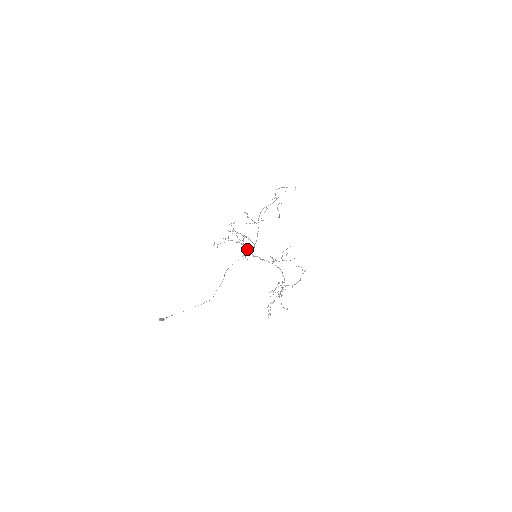
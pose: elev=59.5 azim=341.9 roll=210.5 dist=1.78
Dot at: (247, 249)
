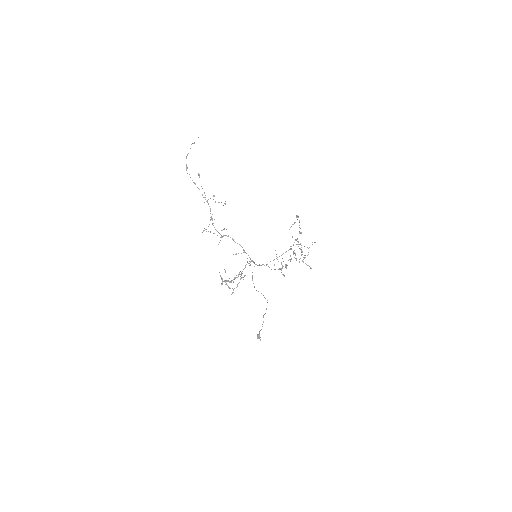
Dot at: occluded
